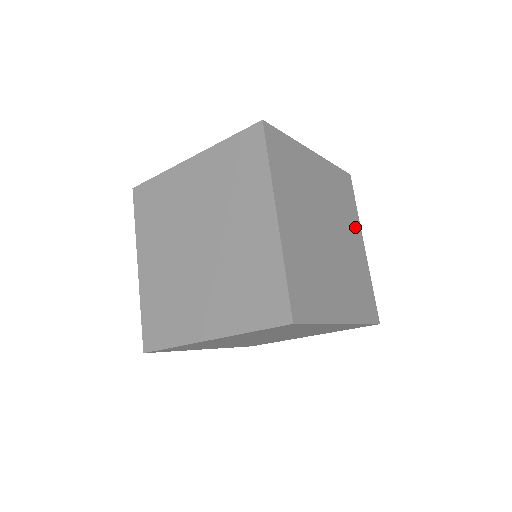
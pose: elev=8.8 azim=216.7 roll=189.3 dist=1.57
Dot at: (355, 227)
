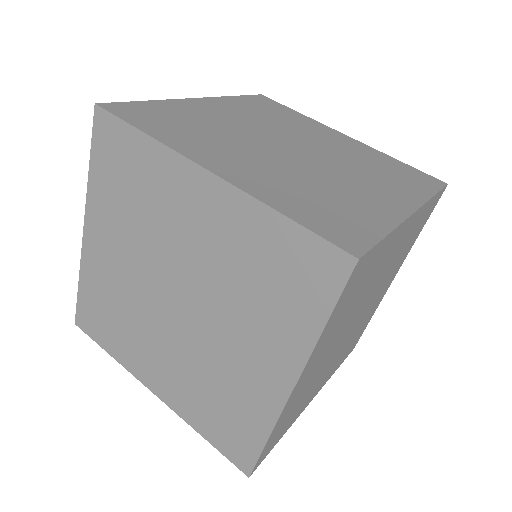
Dot at: occluded
